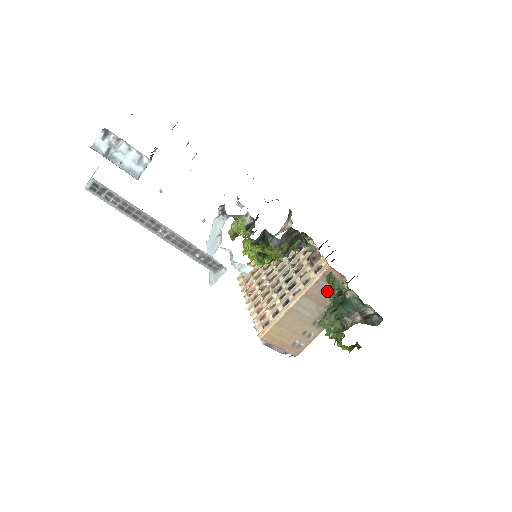
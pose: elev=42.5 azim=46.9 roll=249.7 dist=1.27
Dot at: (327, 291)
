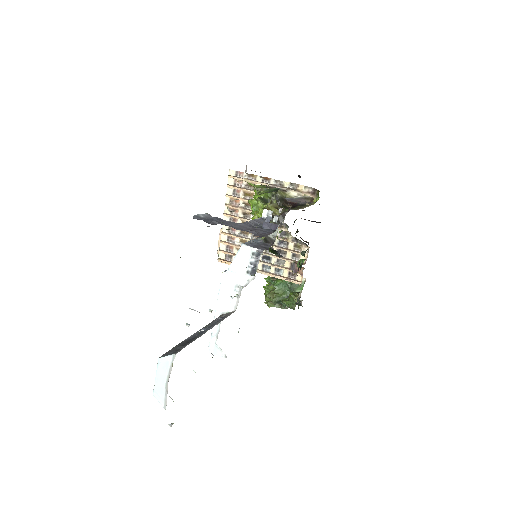
Dot at: occluded
